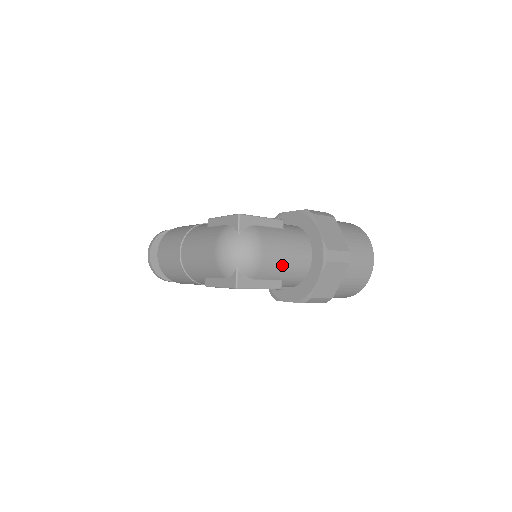
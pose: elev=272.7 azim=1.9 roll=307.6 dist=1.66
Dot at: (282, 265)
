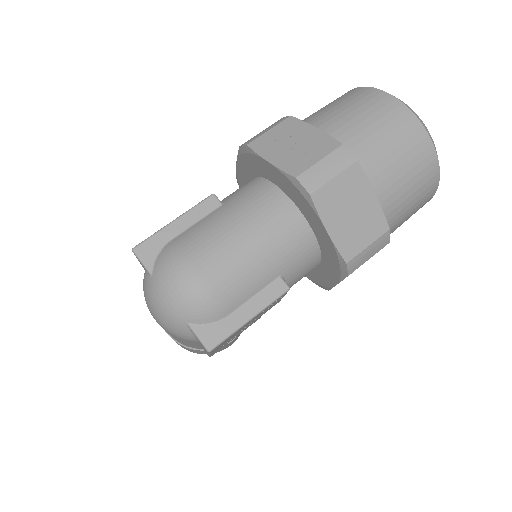
Dot at: (251, 260)
